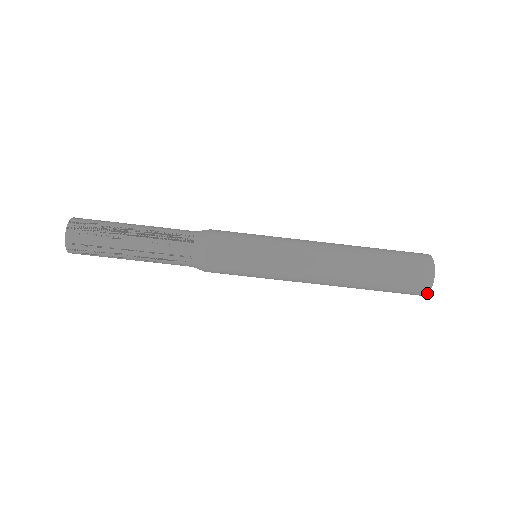
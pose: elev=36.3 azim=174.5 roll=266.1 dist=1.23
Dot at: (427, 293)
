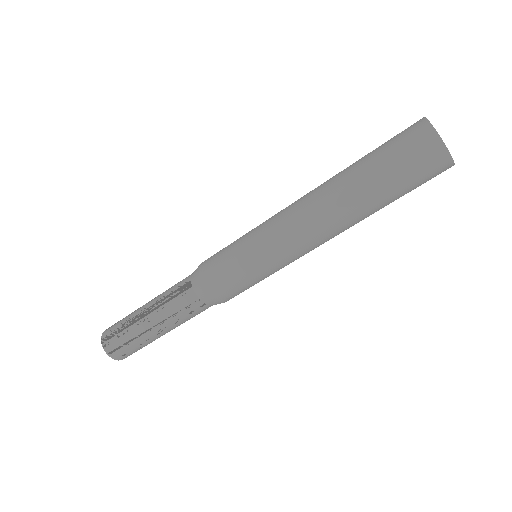
Dot at: (451, 160)
